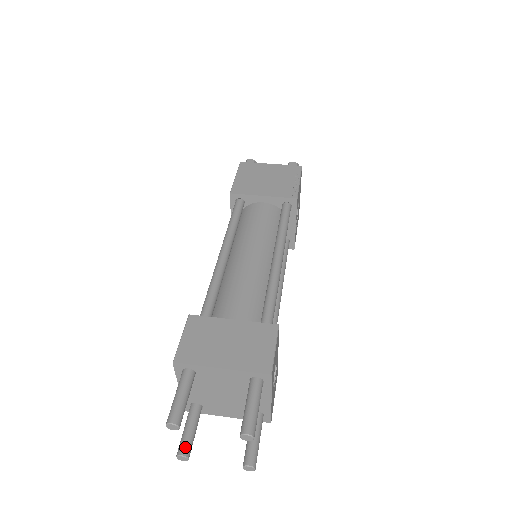
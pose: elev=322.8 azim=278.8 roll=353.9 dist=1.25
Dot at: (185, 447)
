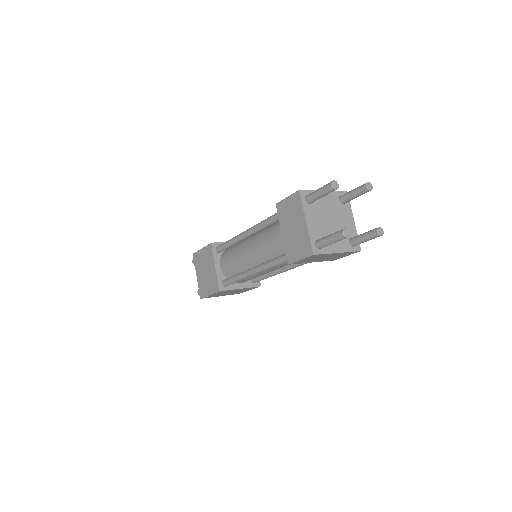
Dot at: (341, 230)
